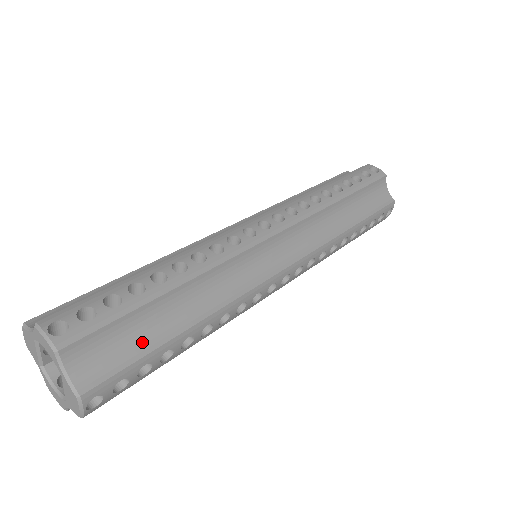
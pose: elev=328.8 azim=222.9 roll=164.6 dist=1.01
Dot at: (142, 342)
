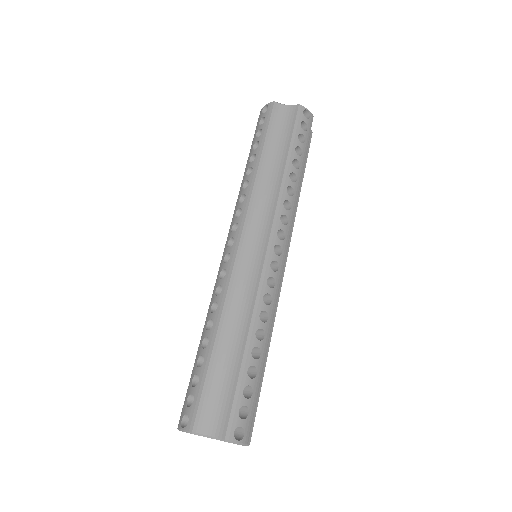
Dot at: occluded
